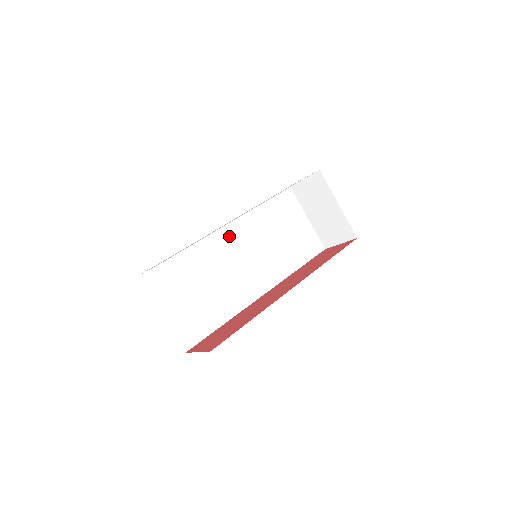
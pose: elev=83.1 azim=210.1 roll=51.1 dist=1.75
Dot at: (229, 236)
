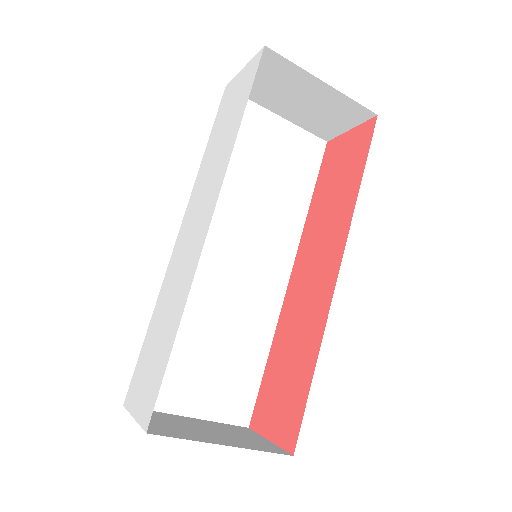
Dot at: occluded
